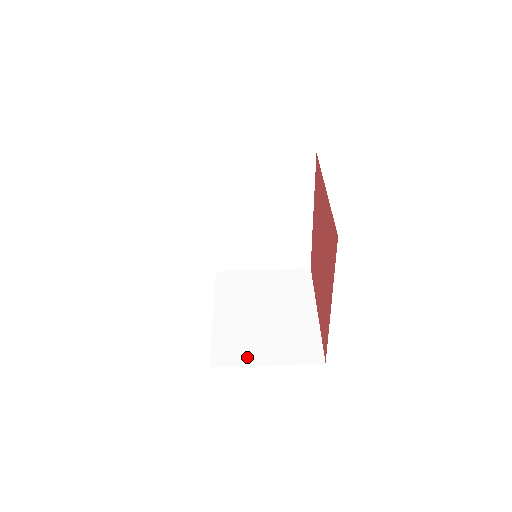
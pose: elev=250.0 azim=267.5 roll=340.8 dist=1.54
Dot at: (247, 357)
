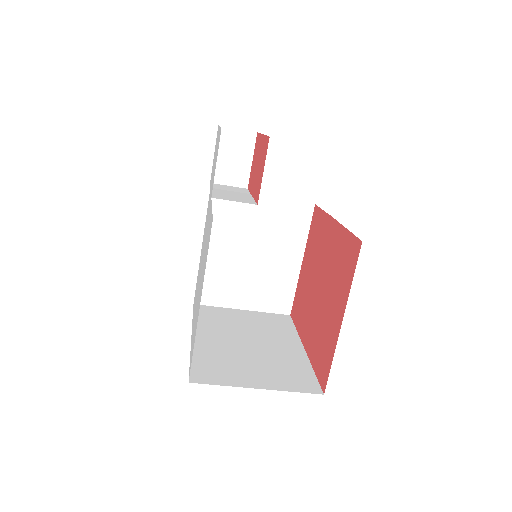
Dot at: (227, 300)
